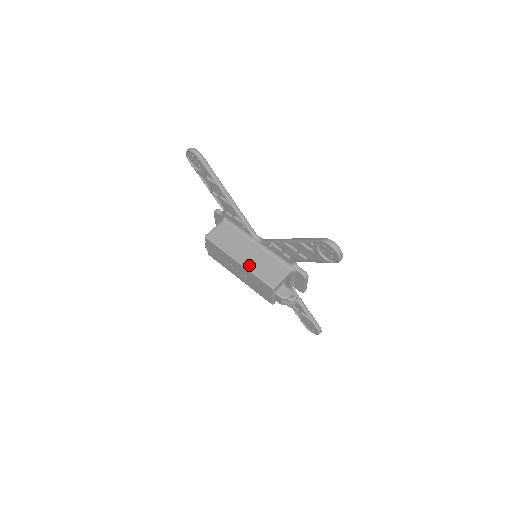
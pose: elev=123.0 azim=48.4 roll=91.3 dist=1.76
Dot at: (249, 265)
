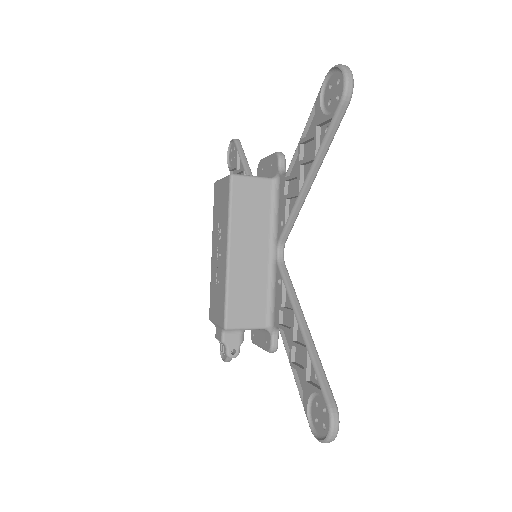
Dot at: (234, 272)
